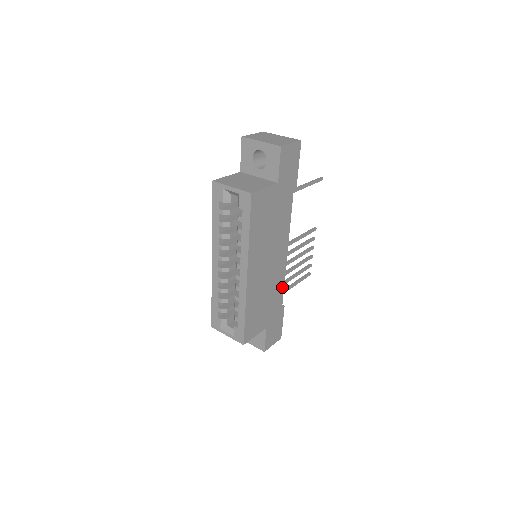
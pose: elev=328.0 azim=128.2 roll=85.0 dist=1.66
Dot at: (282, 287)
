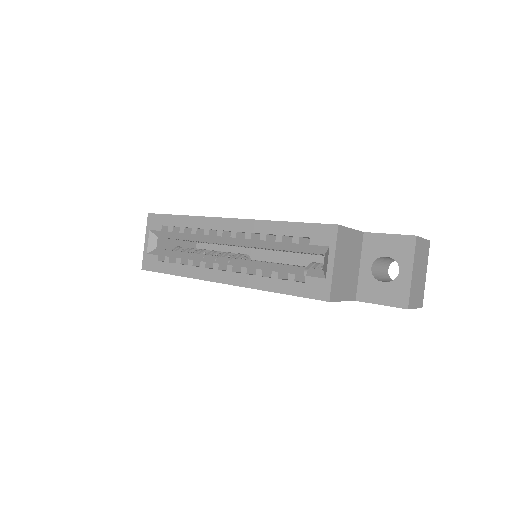
Dot at: occluded
